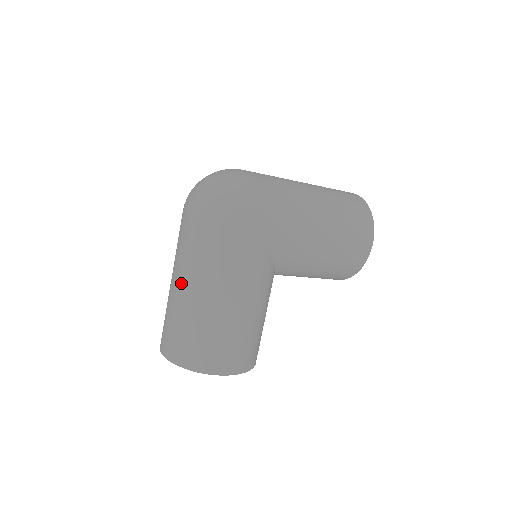
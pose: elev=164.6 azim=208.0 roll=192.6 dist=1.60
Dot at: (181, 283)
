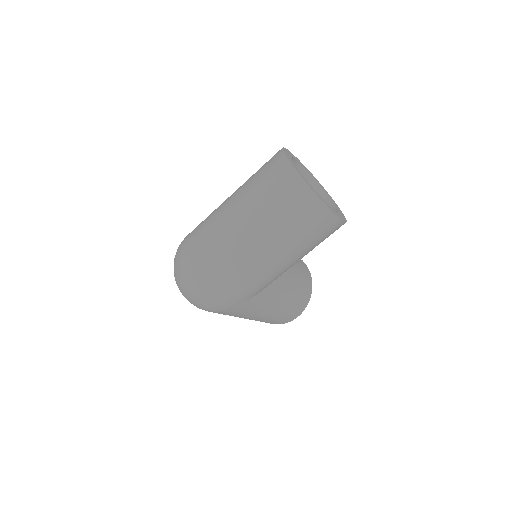
Dot at: occluded
